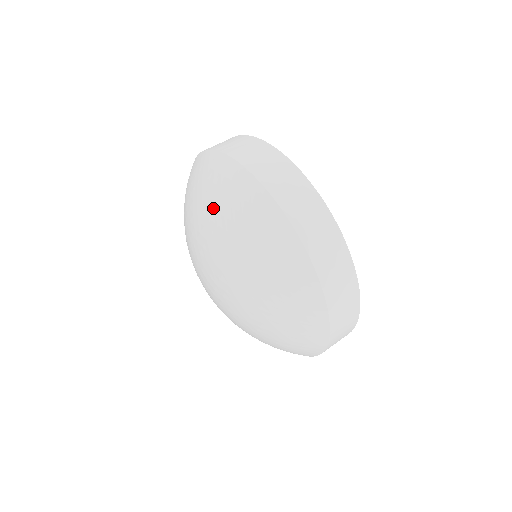
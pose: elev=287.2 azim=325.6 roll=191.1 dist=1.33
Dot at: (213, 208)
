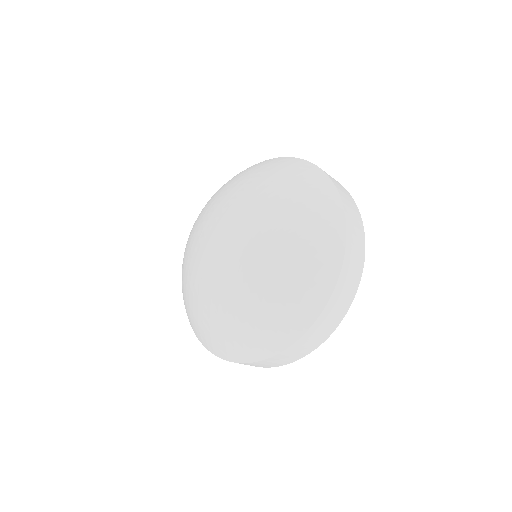
Dot at: (247, 174)
